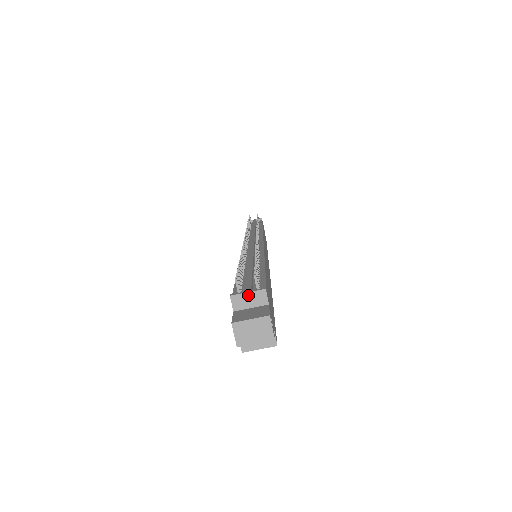
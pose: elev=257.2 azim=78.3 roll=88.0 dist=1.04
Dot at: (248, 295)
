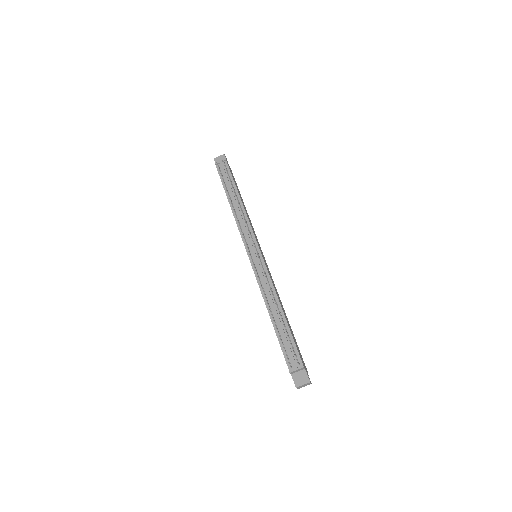
Dot at: (297, 370)
